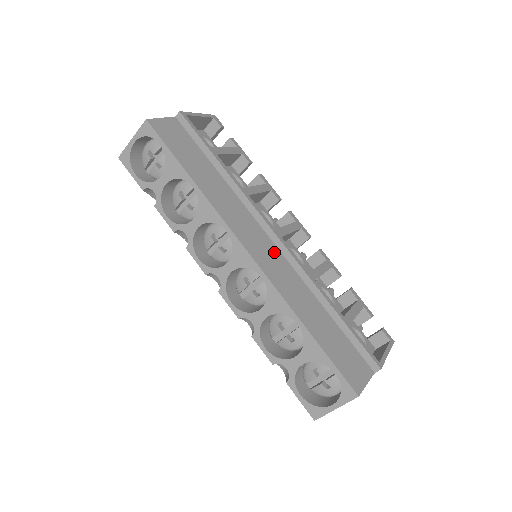
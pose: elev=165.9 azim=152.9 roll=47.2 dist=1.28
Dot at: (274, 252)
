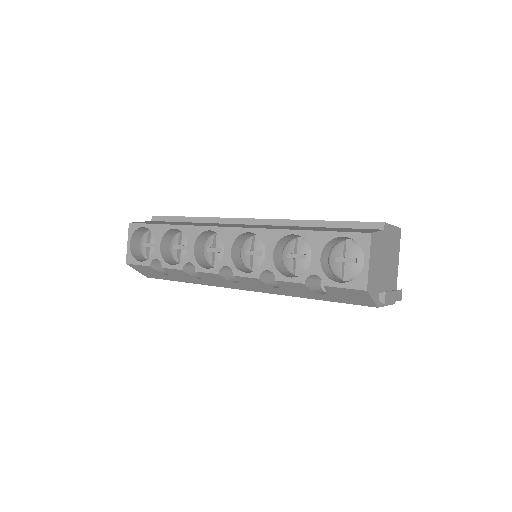
Dot at: (254, 225)
